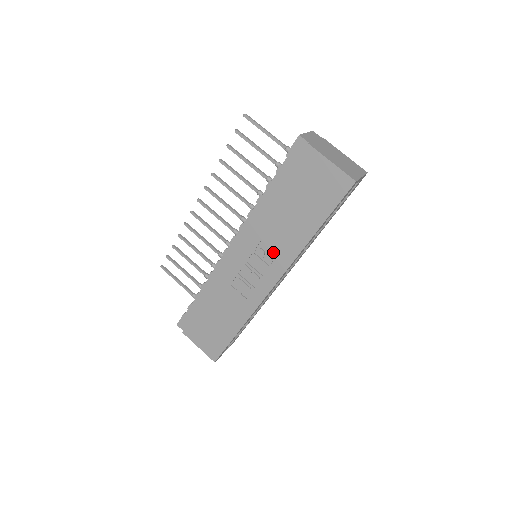
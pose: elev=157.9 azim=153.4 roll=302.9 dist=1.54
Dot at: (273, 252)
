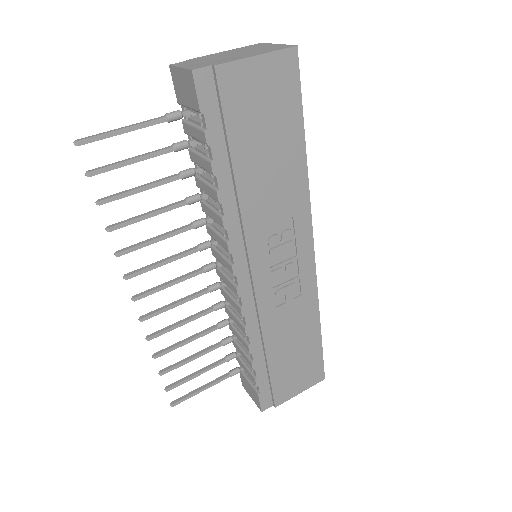
Dot at: (284, 223)
